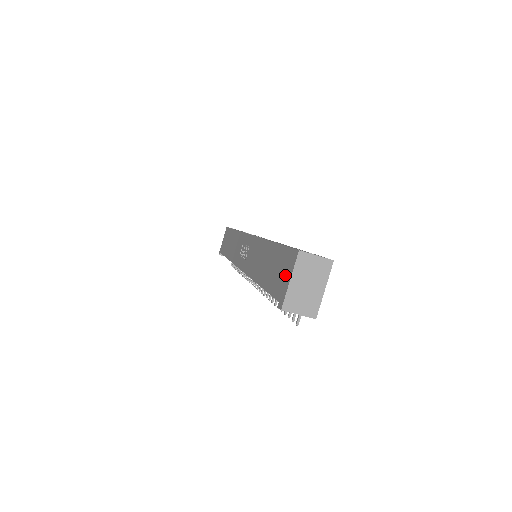
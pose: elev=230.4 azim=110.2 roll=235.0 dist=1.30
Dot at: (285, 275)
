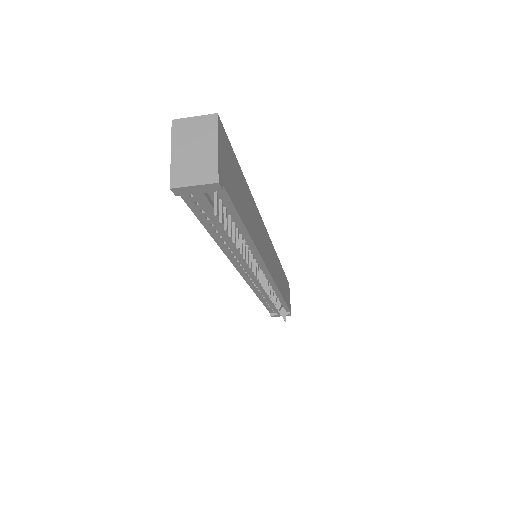
Dot at: occluded
